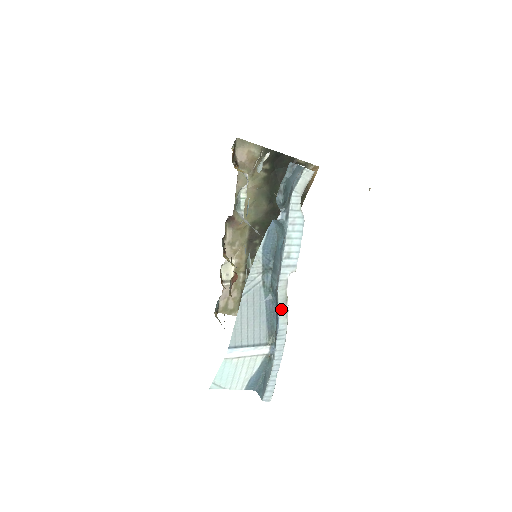
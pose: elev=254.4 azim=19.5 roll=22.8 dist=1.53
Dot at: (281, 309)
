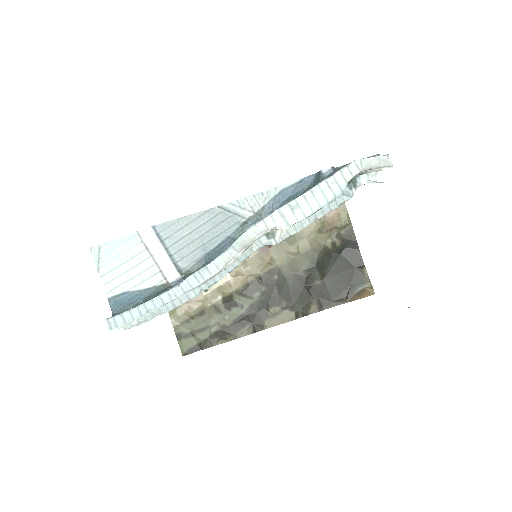
Dot at: (232, 249)
